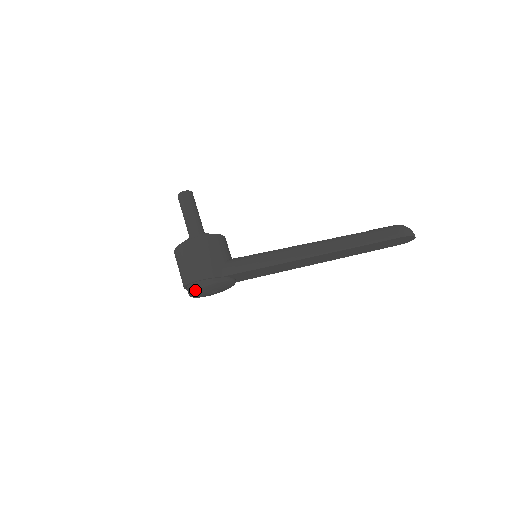
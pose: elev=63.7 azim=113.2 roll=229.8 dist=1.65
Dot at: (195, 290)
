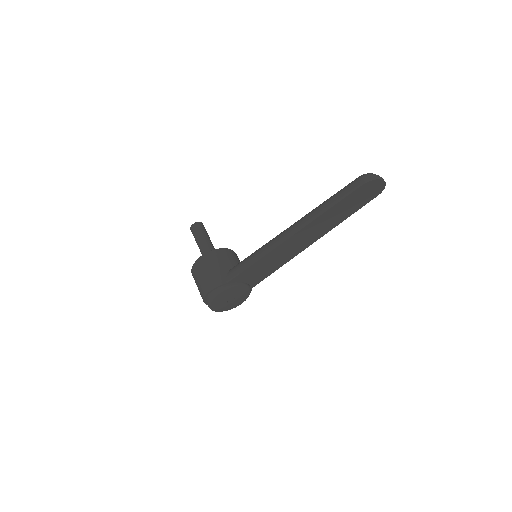
Dot at: (210, 302)
